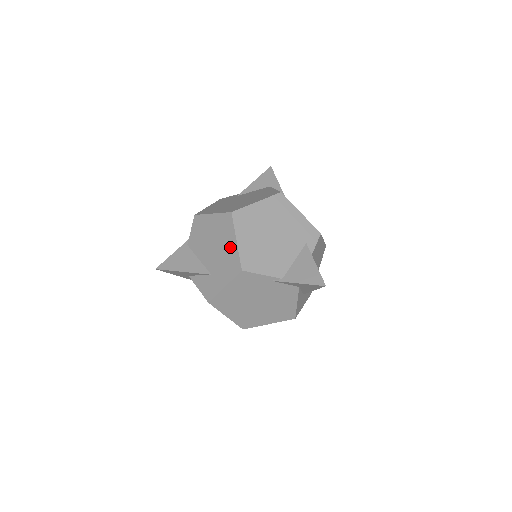
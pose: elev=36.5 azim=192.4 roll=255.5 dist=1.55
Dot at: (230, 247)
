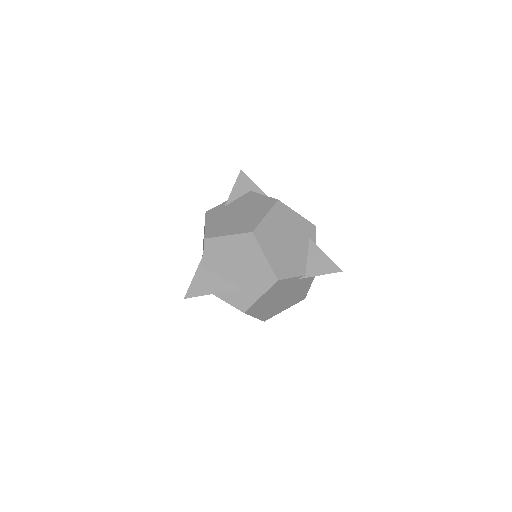
Dot at: (259, 262)
